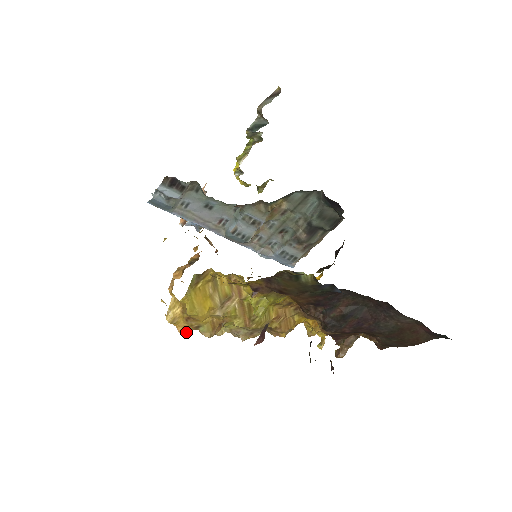
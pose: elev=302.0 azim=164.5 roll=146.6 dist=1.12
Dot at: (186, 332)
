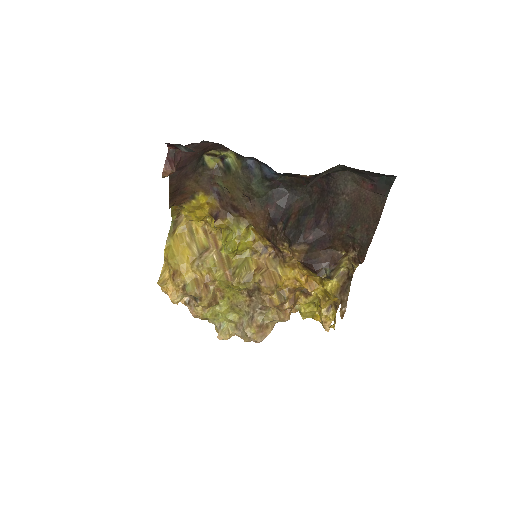
Dot at: (177, 299)
